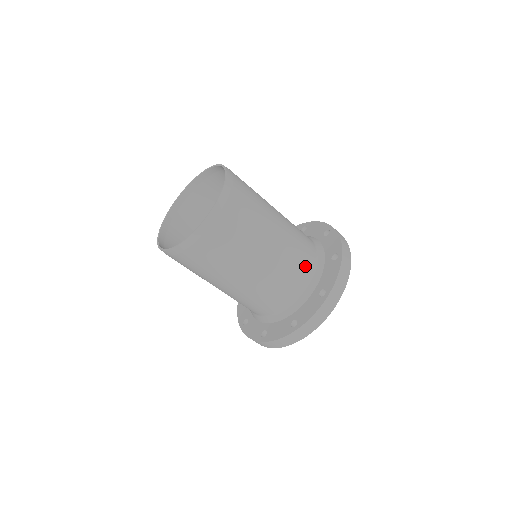
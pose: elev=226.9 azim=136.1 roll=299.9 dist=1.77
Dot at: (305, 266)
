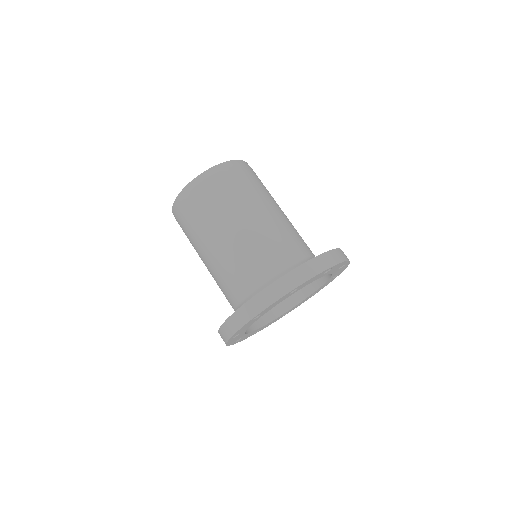
Dot at: (303, 247)
